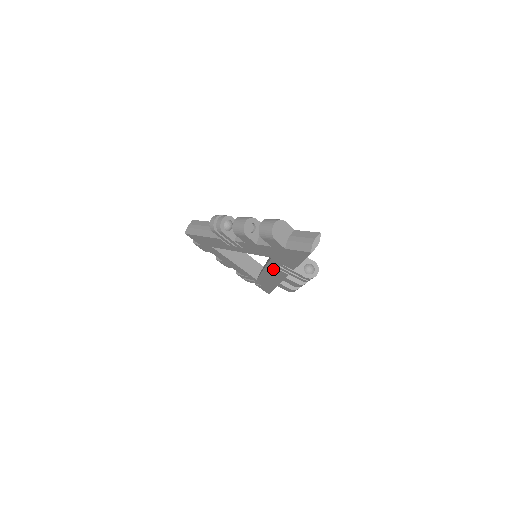
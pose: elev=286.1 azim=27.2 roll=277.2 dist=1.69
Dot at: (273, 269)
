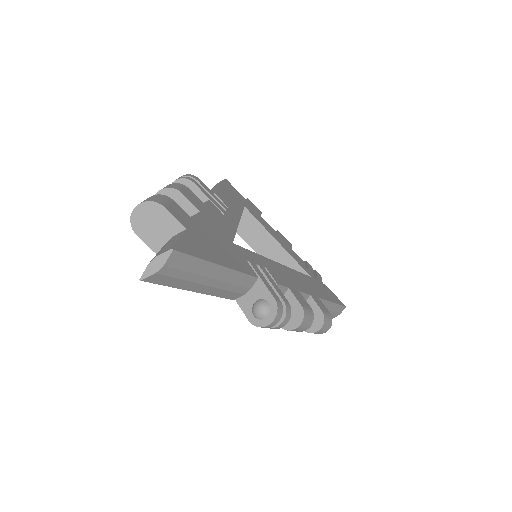
Dot at: occluded
